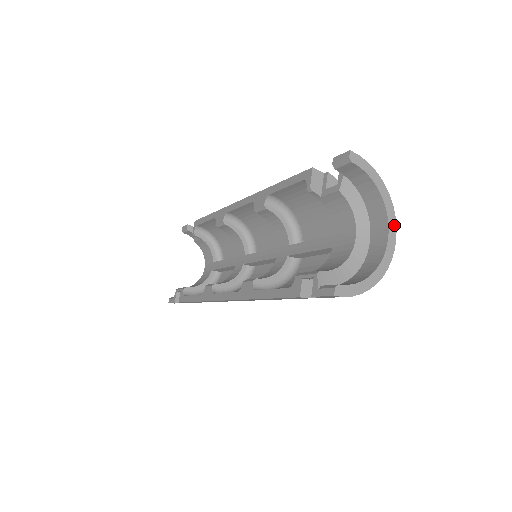
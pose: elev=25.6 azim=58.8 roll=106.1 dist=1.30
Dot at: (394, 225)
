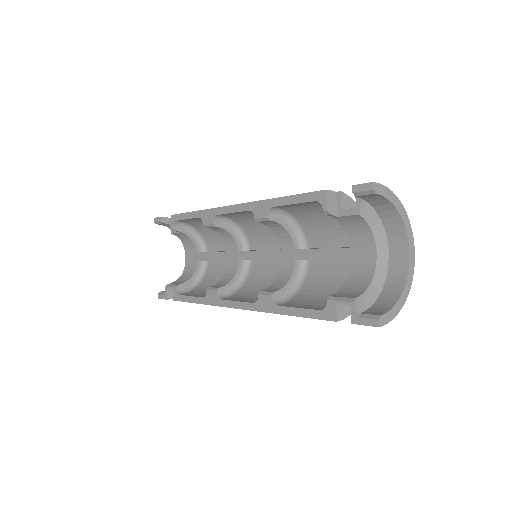
Dot at: (412, 239)
